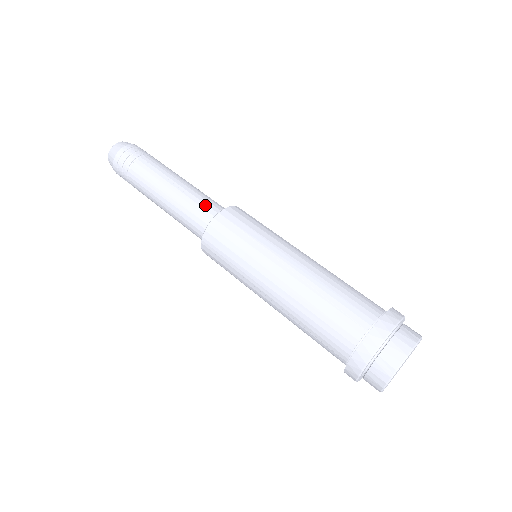
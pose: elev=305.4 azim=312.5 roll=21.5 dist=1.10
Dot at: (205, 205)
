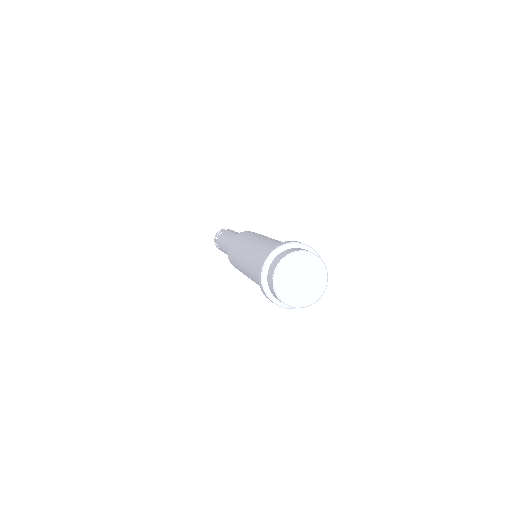
Dot at: occluded
